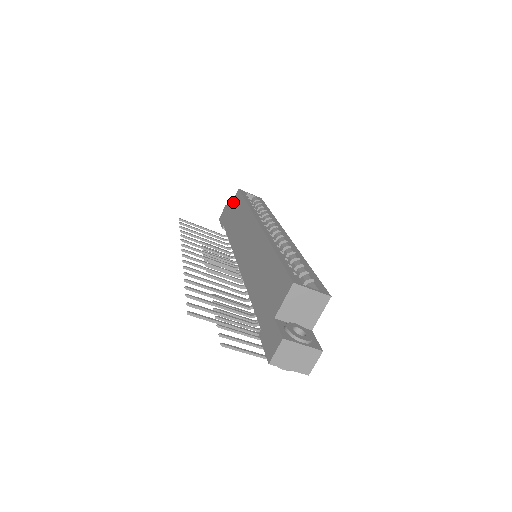
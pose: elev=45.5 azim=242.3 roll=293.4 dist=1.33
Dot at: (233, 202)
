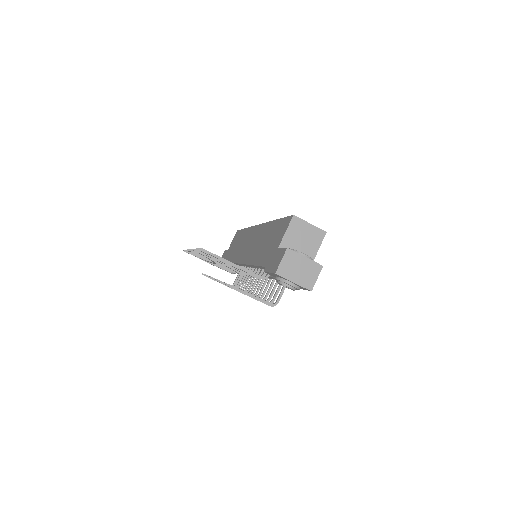
Dot at: (232, 241)
